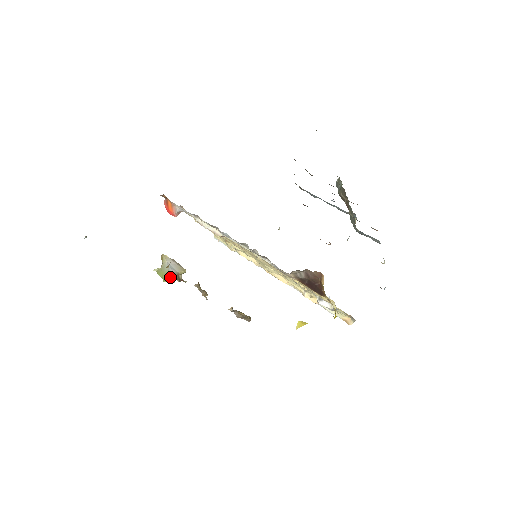
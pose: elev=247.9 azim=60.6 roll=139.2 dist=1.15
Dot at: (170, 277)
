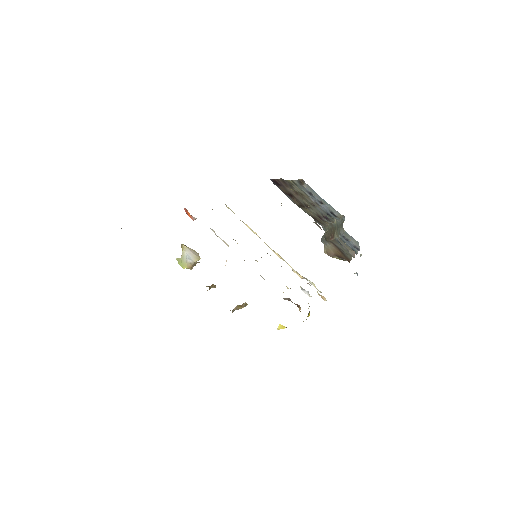
Dot at: (188, 268)
